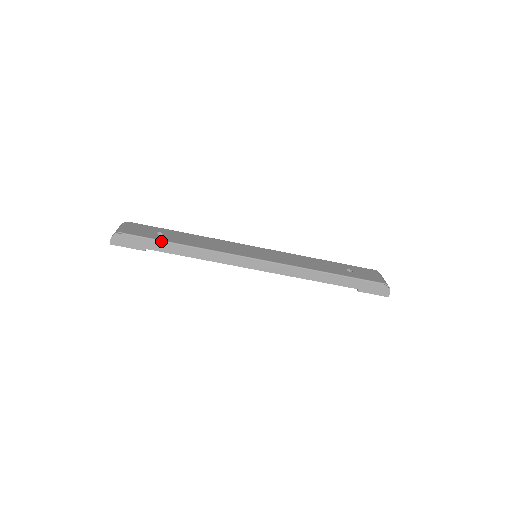
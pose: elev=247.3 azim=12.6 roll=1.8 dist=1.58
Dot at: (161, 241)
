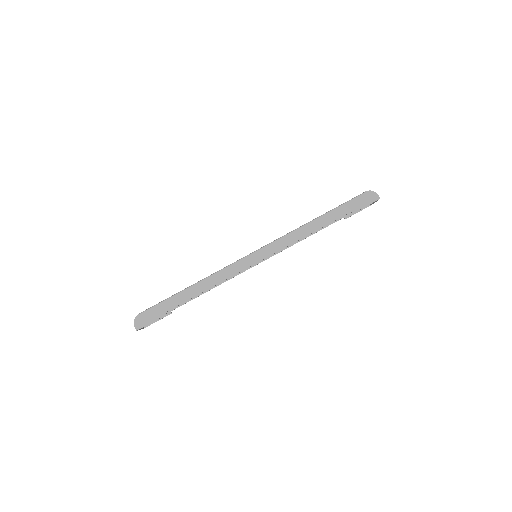
Dot at: (172, 296)
